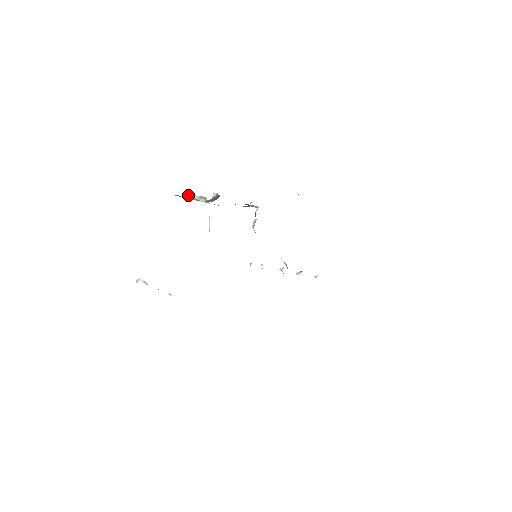
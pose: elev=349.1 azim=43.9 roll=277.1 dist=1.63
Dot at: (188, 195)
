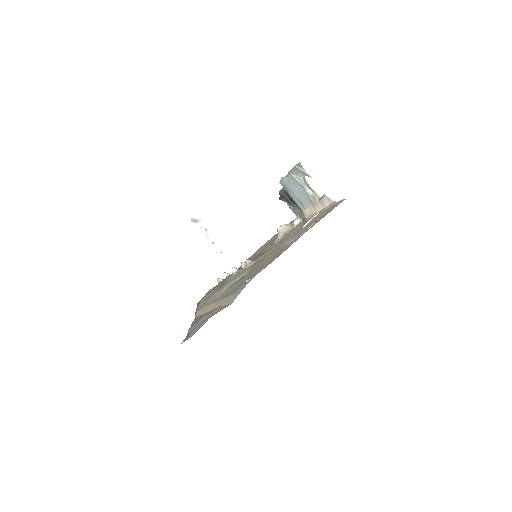
Dot at: occluded
